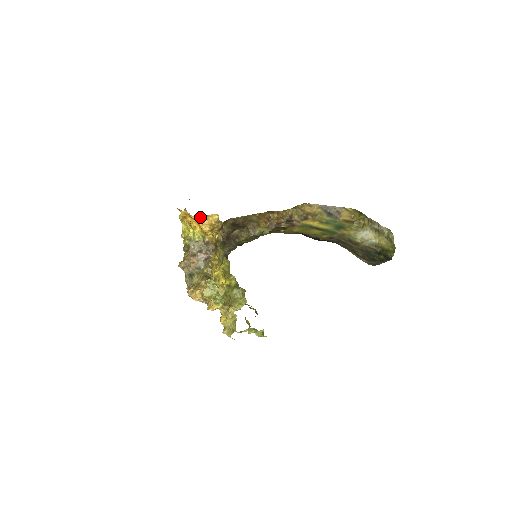
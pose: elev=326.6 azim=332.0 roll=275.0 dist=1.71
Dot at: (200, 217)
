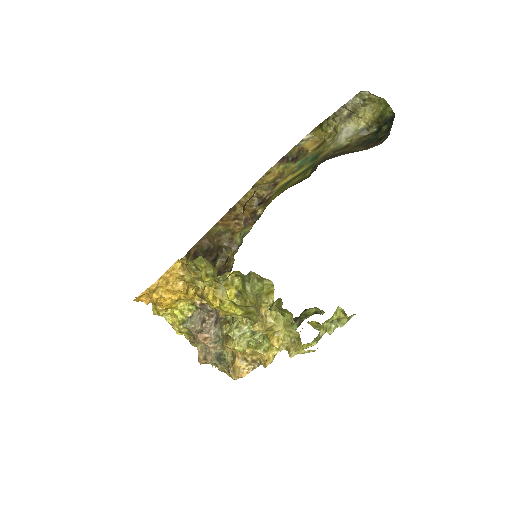
Dot at: (160, 280)
